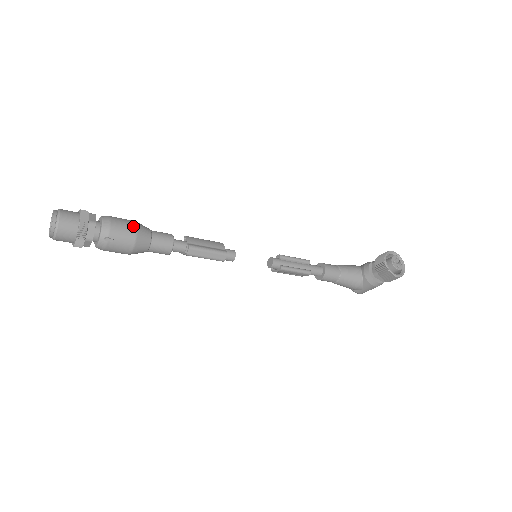
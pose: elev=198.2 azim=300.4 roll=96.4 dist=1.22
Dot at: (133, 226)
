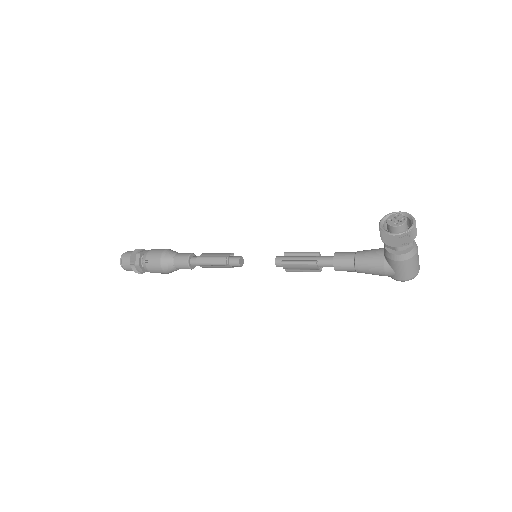
Dot at: (162, 250)
